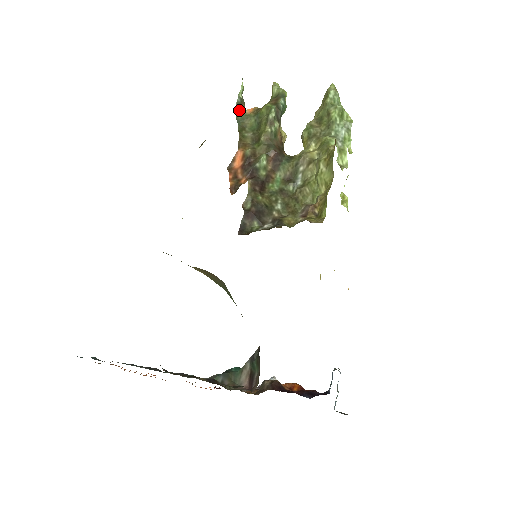
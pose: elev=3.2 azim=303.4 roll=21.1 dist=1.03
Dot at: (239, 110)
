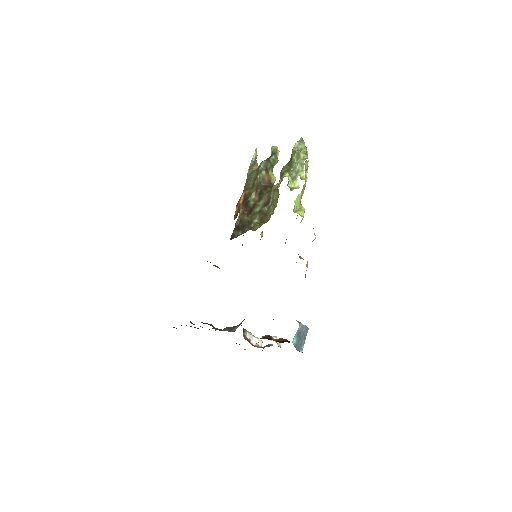
Dot at: (250, 169)
